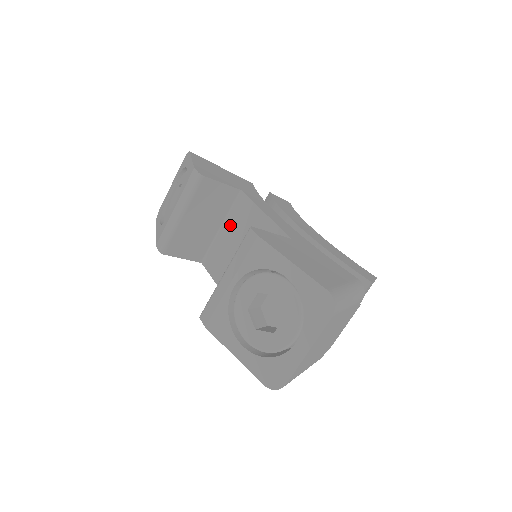
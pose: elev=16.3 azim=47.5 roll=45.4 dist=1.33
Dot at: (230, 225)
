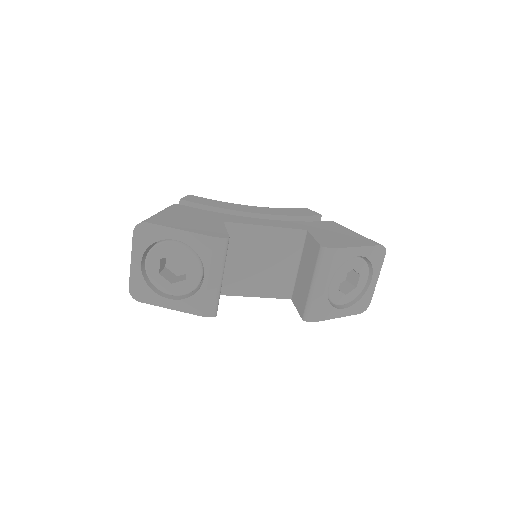
Dot at: (230, 252)
